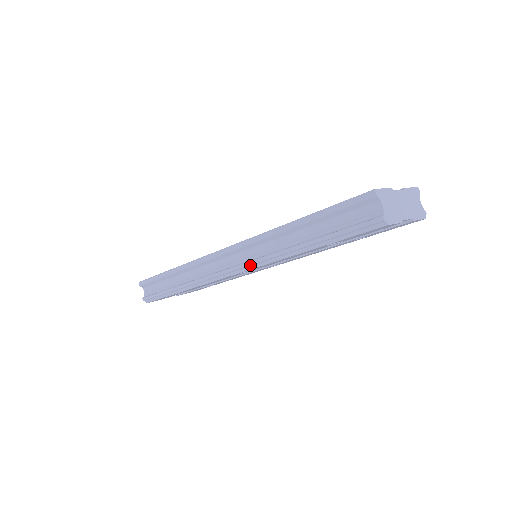
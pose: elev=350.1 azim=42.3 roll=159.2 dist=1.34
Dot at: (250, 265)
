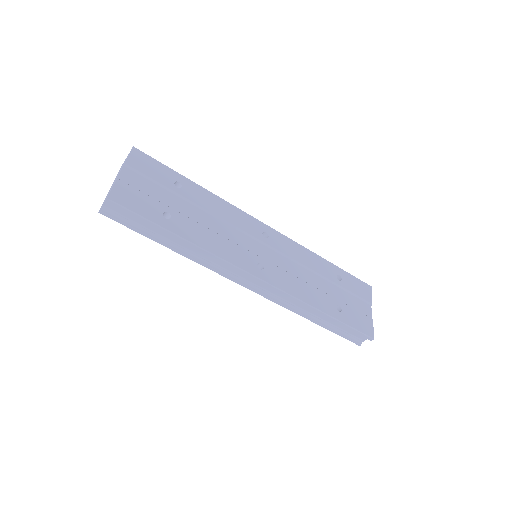
Dot at: (265, 297)
